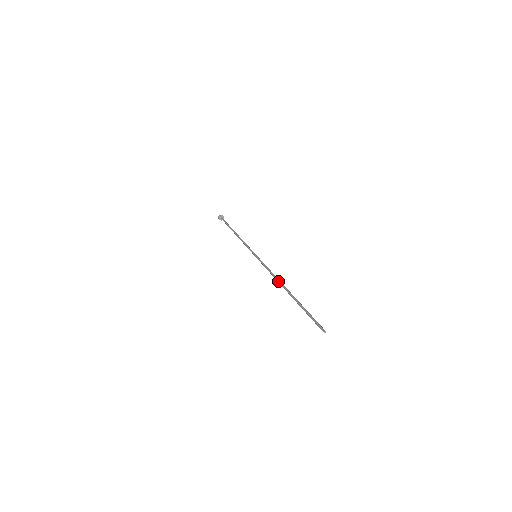
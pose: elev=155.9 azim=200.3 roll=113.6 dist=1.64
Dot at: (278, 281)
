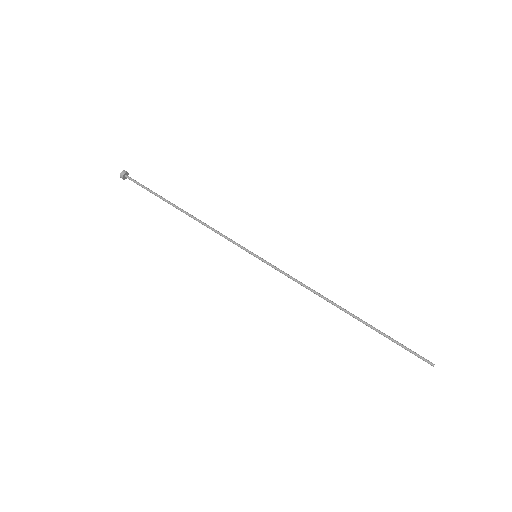
Dot at: occluded
